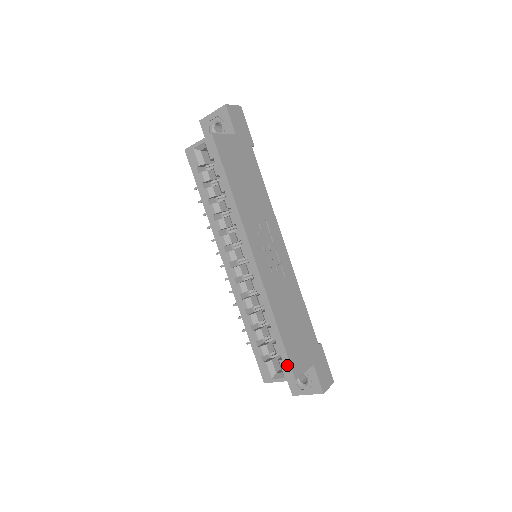
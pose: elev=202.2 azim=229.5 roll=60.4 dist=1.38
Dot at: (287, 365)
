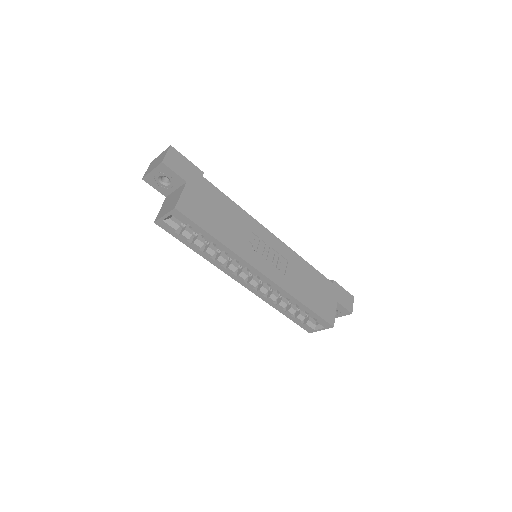
Dot at: (323, 322)
